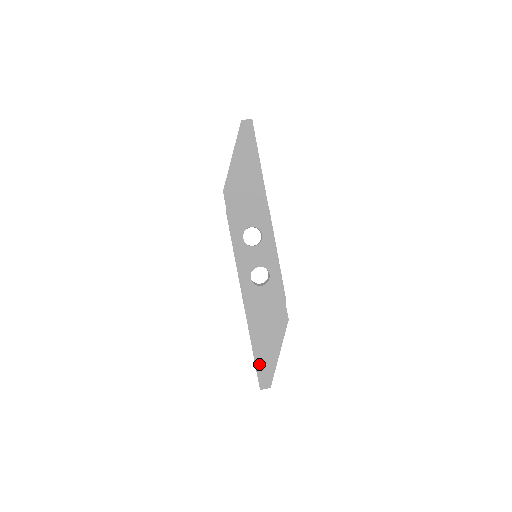
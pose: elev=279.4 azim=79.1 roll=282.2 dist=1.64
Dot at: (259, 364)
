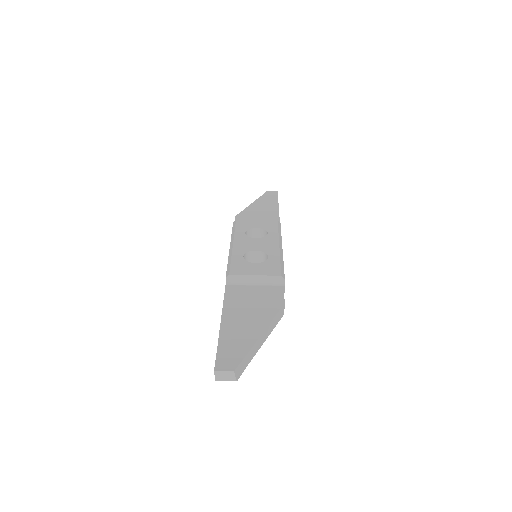
Dot at: (225, 340)
